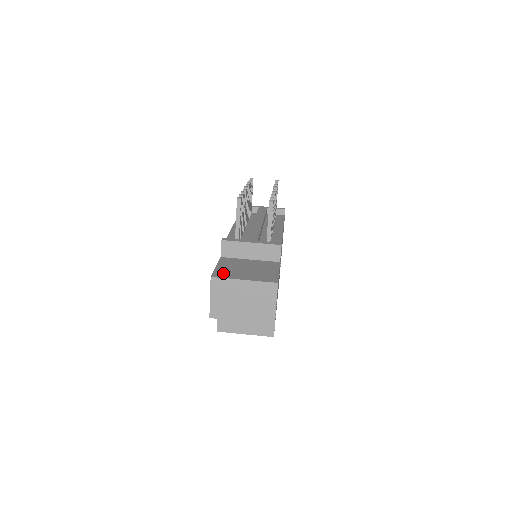
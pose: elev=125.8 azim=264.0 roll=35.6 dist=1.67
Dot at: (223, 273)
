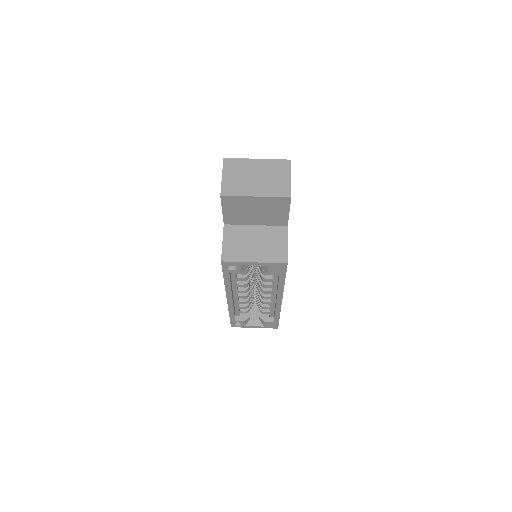
Dot at: occluded
